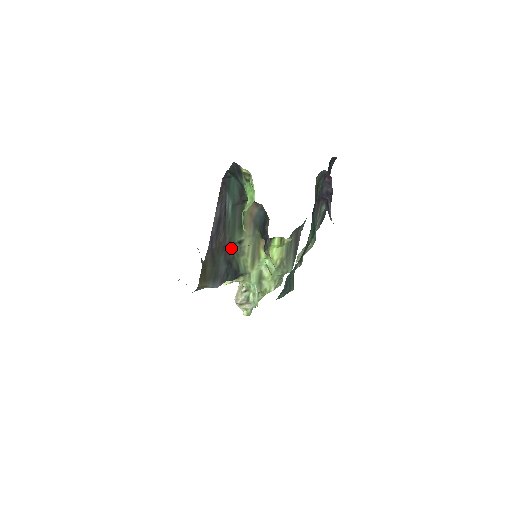
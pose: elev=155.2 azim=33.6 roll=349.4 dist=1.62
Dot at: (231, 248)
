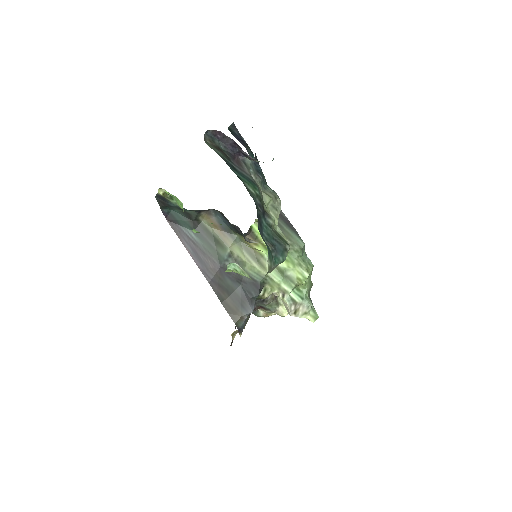
Dot at: occluded
